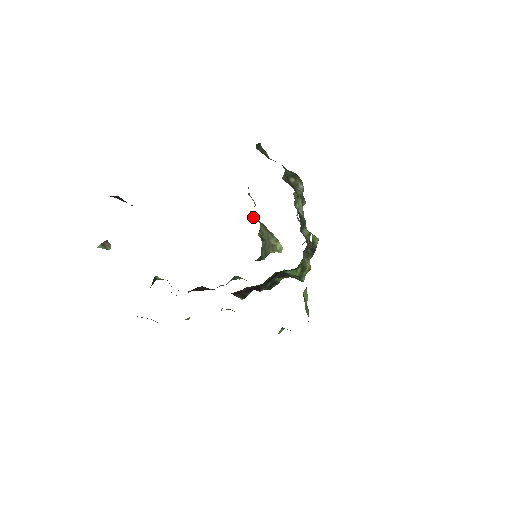
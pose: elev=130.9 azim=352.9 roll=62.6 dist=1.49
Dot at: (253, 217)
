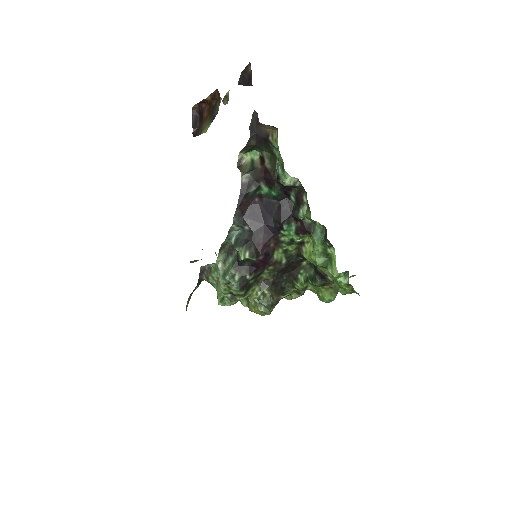
Dot at: occluded
